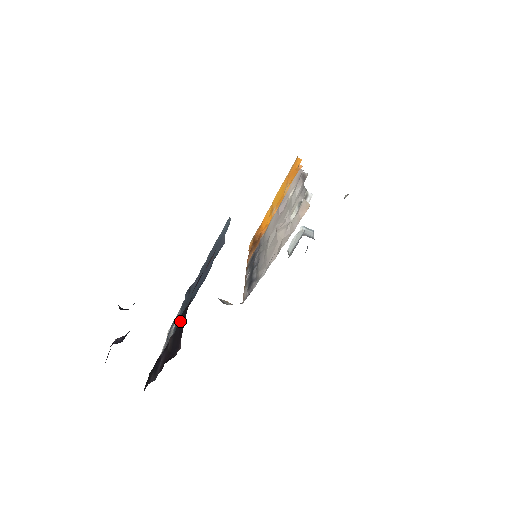
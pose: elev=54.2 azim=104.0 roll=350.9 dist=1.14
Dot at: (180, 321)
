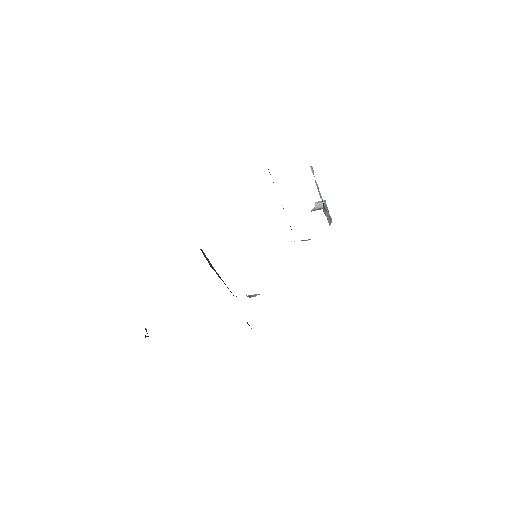
Dot at: occluded
